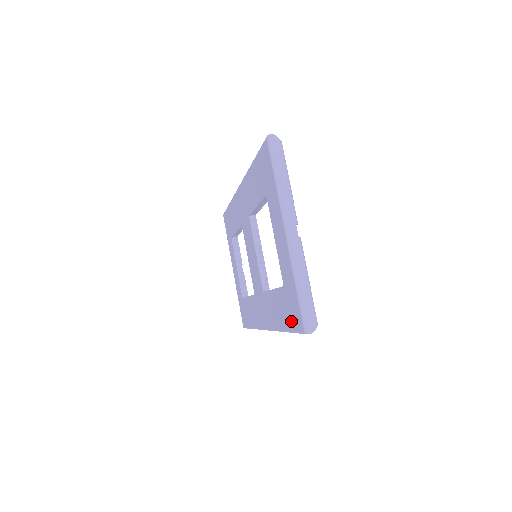
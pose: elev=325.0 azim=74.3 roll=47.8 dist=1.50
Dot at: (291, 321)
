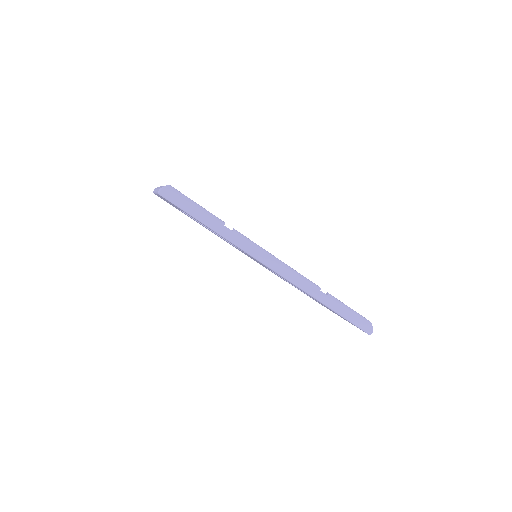
Dot at: occluded
